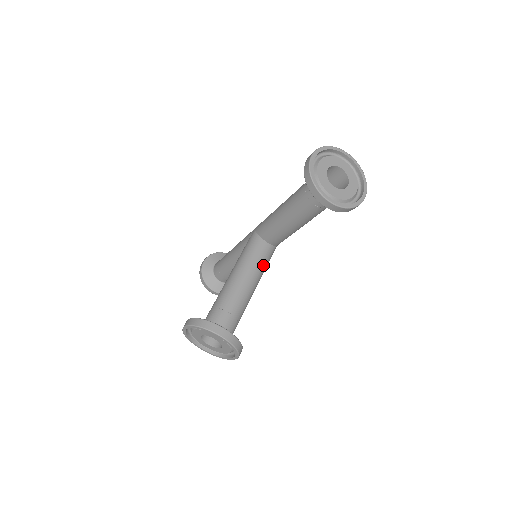
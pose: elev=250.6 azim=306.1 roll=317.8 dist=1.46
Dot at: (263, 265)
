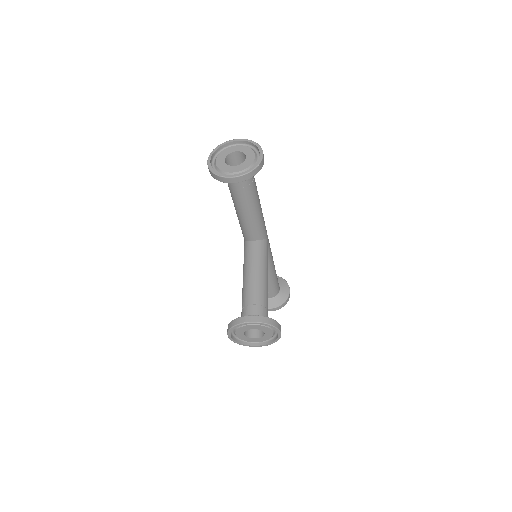
Dot at: (261, 257)
